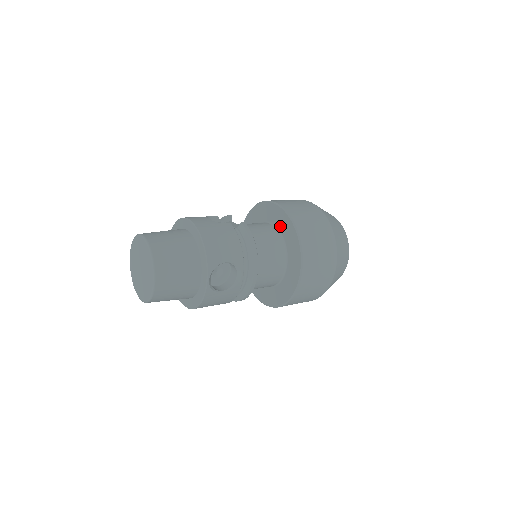
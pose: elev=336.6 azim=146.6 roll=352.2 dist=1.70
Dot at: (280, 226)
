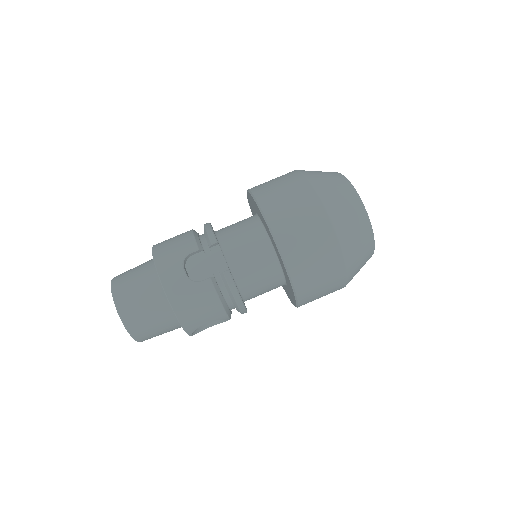
Dot at: (277, 255)
